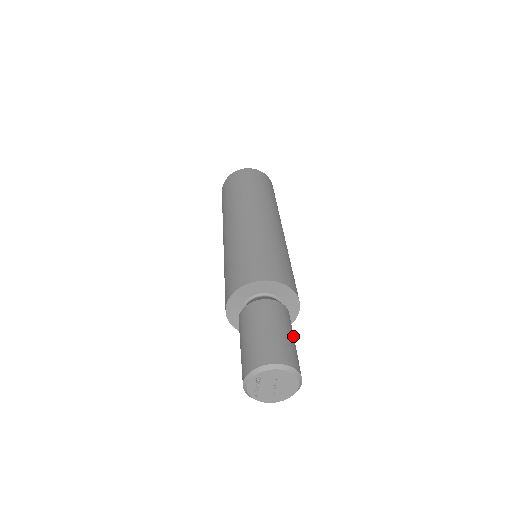
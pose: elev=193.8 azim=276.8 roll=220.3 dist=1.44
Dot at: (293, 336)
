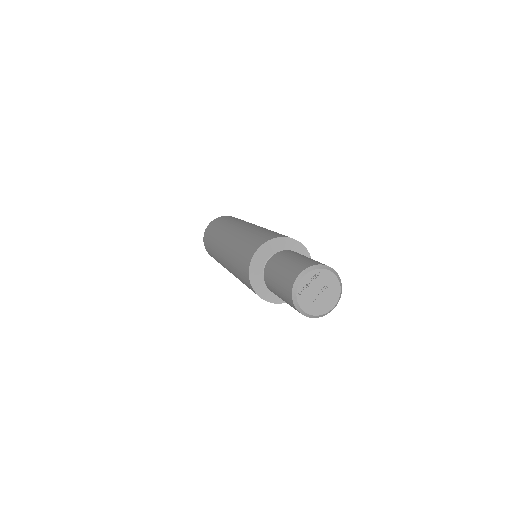
Dot at: occluded
